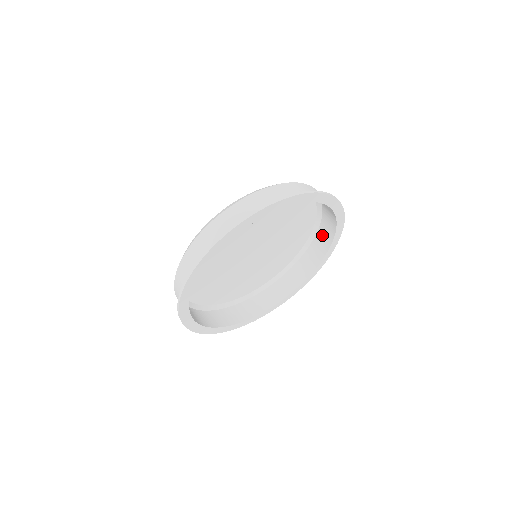
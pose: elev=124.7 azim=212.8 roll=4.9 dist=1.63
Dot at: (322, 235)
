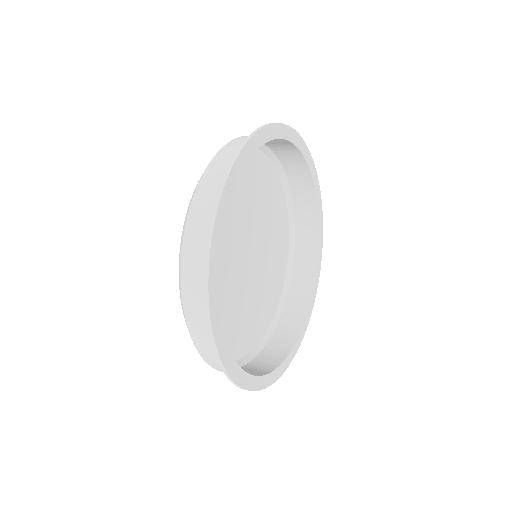
Dot at: (275, 345)
